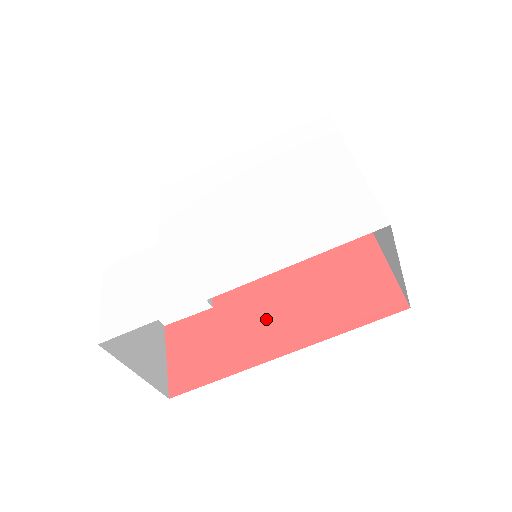
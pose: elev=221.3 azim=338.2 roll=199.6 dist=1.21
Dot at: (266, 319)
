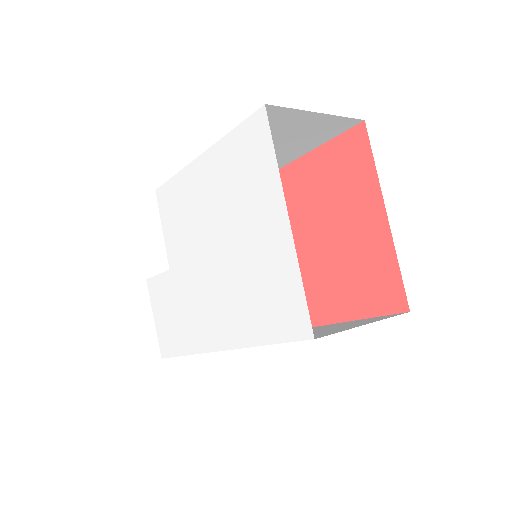
Dot at: occluded
